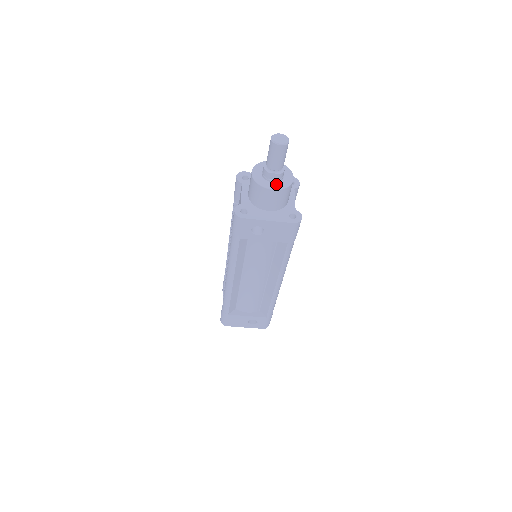
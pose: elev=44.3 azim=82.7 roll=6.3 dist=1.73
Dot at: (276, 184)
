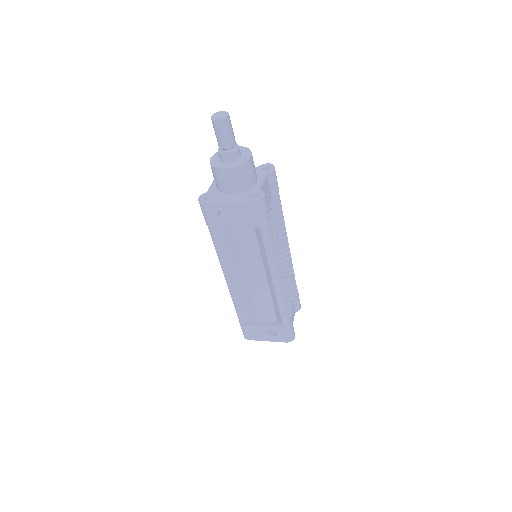
Dot at: (230, 164)
